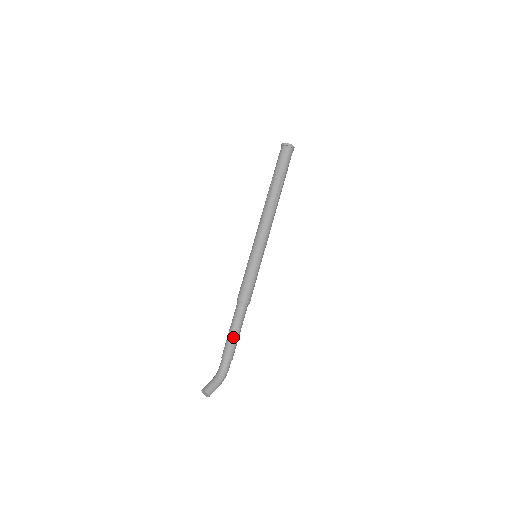
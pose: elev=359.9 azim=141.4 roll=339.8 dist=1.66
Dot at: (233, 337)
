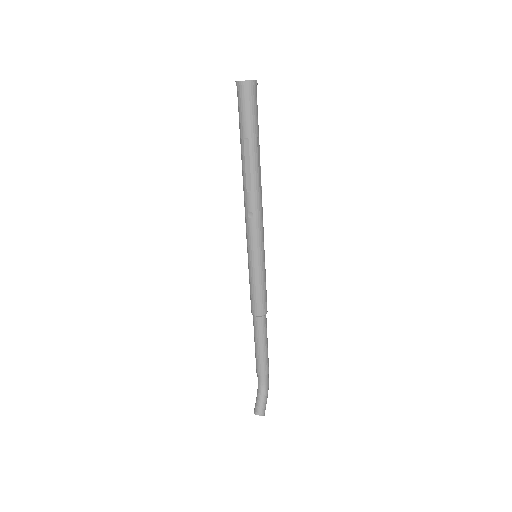
Dot at: (265, 353)
